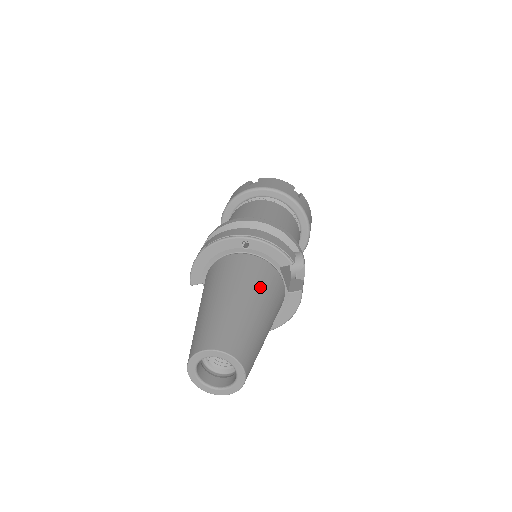
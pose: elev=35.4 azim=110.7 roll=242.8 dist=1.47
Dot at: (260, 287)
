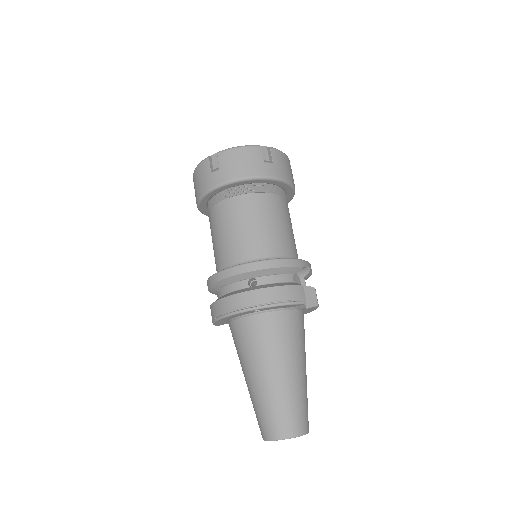
Dot at: (288, 348)
